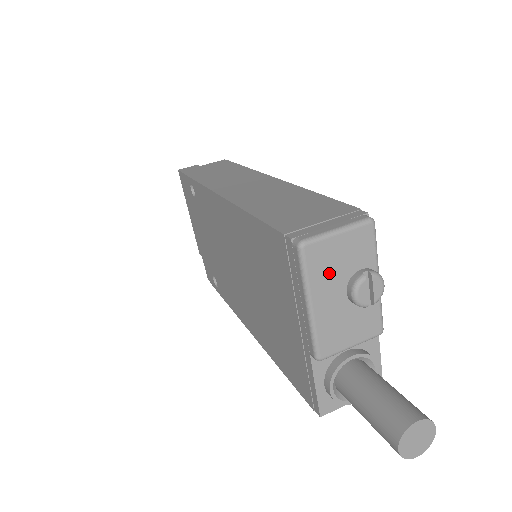
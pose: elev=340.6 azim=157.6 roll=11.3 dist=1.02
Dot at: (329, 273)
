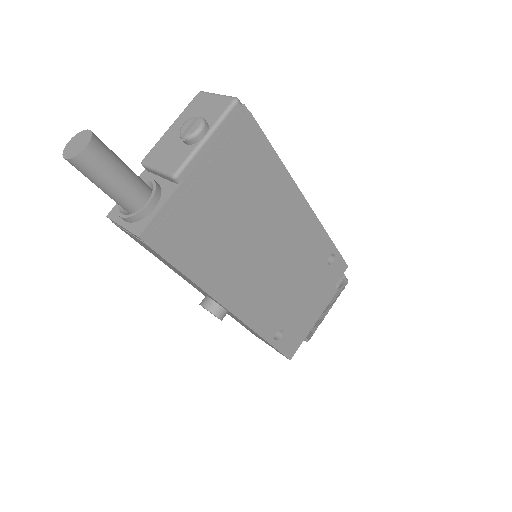
Dot at: (193, 113)
